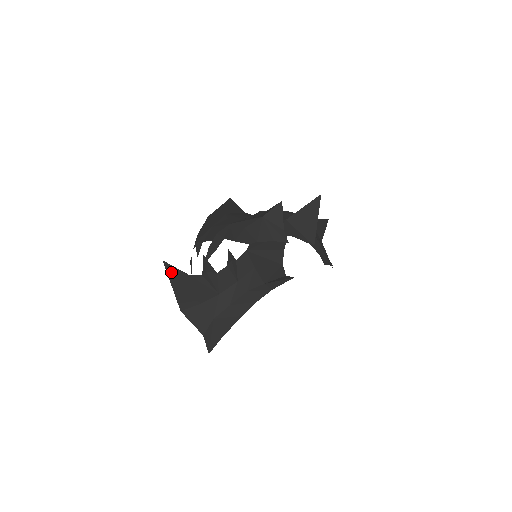
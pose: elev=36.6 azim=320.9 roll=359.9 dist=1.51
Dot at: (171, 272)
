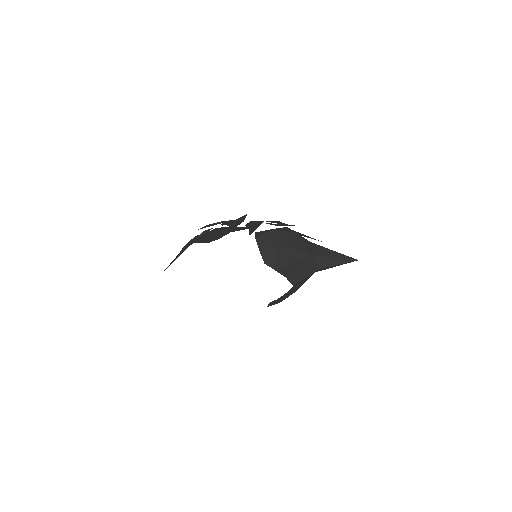
Dot at: occluded
